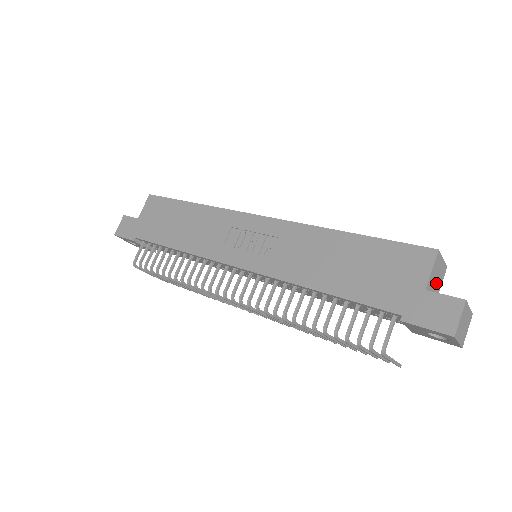
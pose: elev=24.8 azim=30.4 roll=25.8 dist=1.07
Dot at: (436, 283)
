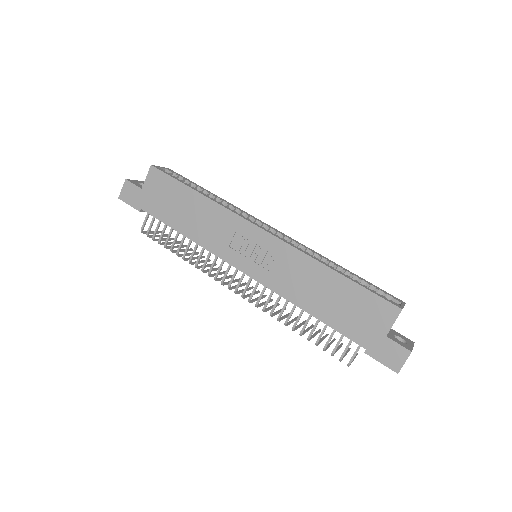
Dot at: occluded
